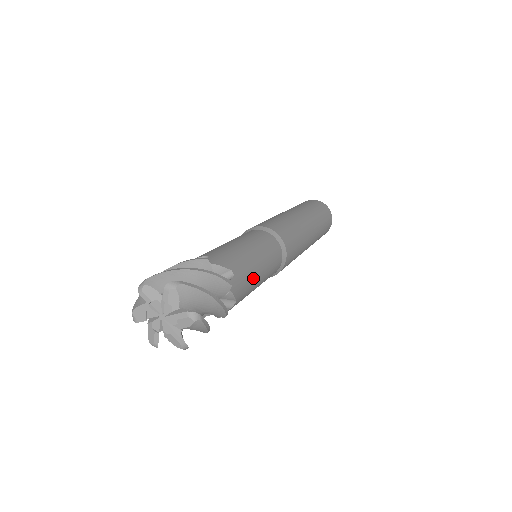
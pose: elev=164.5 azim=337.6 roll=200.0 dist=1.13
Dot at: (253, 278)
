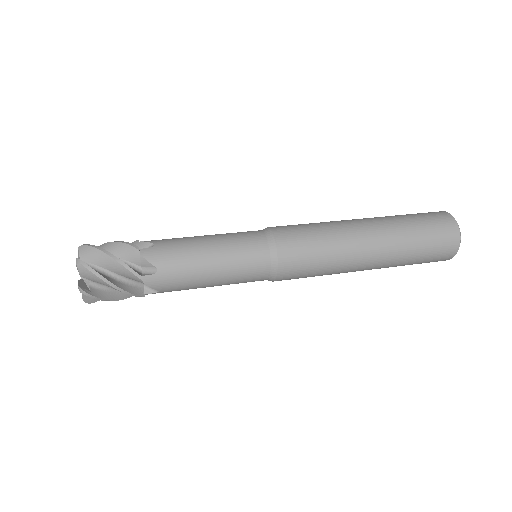
Dot at: (193, 280)
